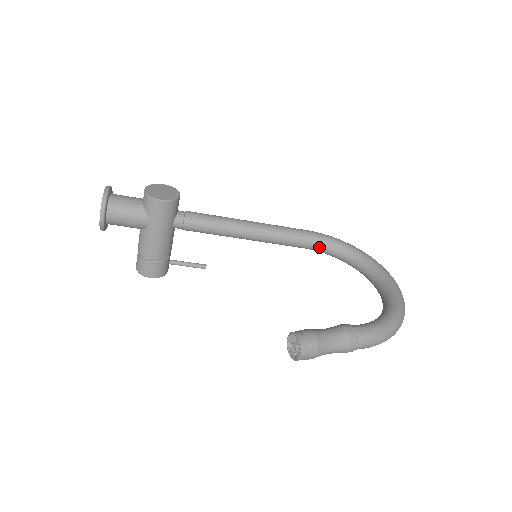
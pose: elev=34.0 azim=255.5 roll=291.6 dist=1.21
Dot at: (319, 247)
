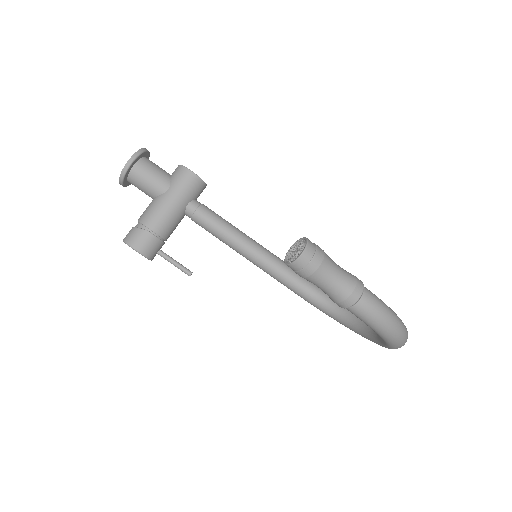
Dot at: (315, 295)
